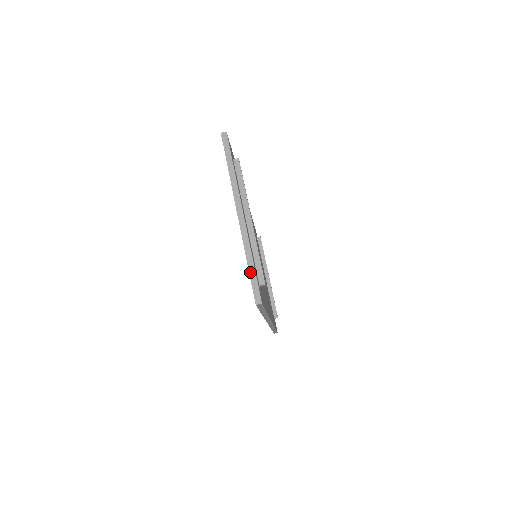
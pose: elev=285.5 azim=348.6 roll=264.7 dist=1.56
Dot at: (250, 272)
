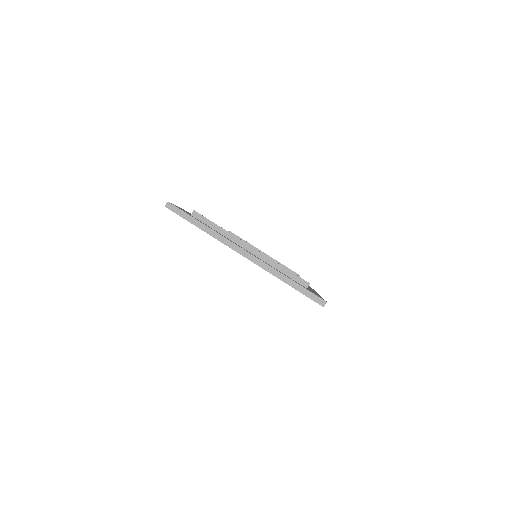
Dot at: (296, 289)
